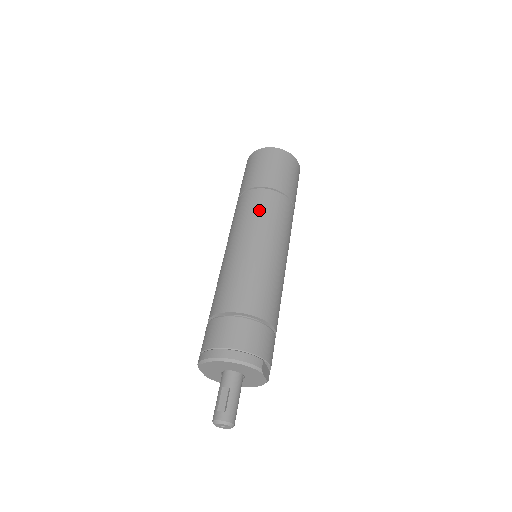
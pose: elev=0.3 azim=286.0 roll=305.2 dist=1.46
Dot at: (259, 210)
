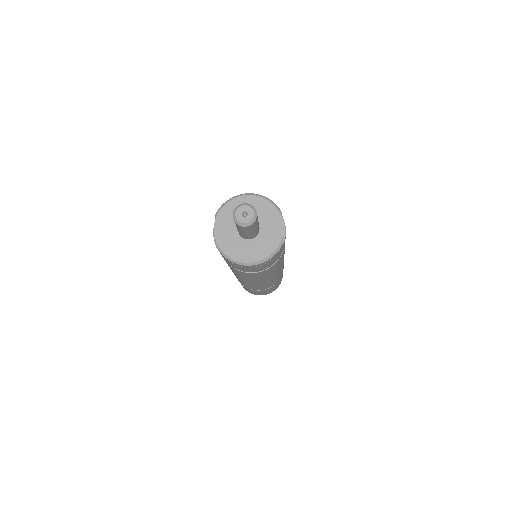
Dot at: occluded
